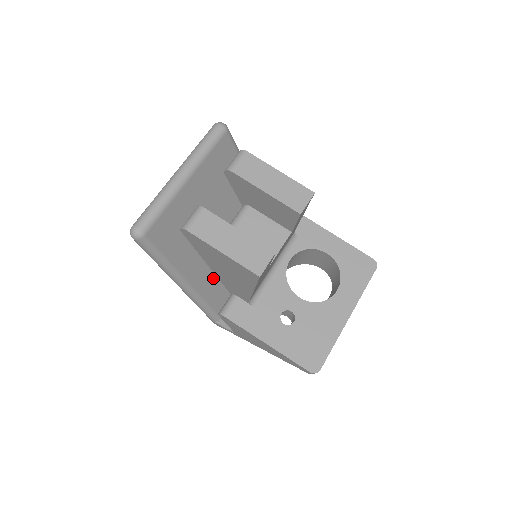
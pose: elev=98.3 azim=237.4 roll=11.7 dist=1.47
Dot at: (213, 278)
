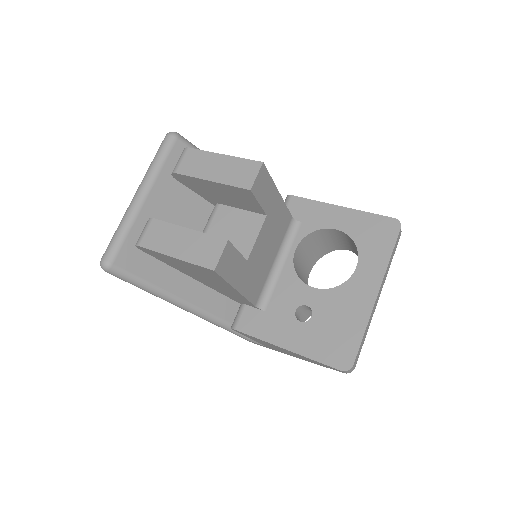
Dot at: occluded
